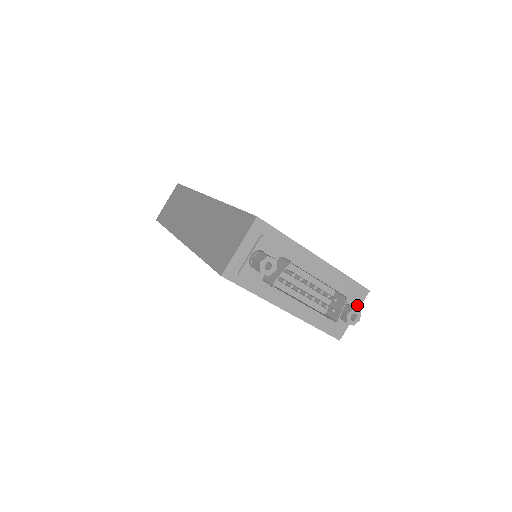
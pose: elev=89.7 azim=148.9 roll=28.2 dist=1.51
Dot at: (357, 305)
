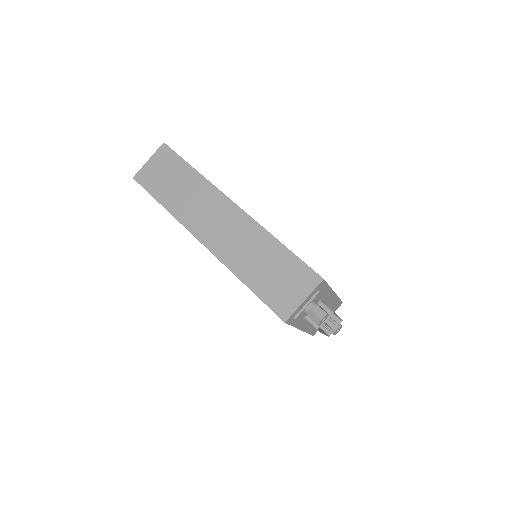
Dot at: occluded
